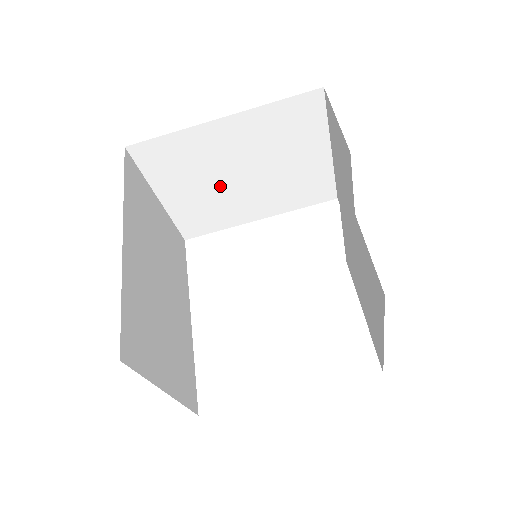
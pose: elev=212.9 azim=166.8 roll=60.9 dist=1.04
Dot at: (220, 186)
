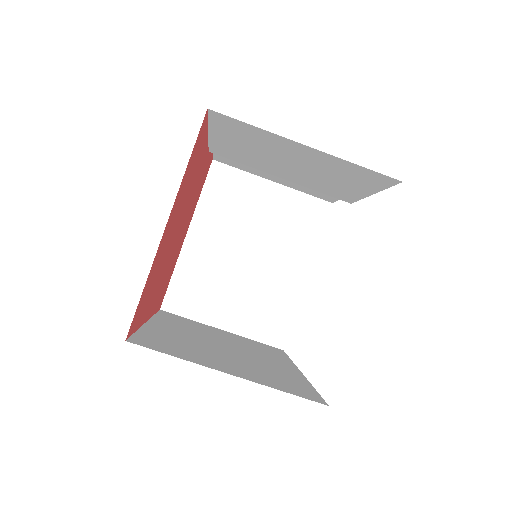
Dot at: (245, 278)
